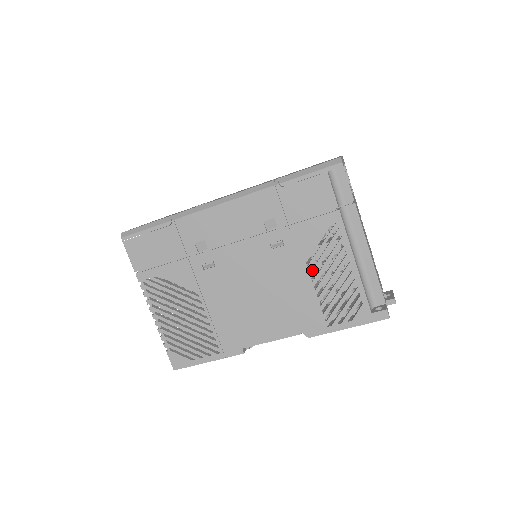
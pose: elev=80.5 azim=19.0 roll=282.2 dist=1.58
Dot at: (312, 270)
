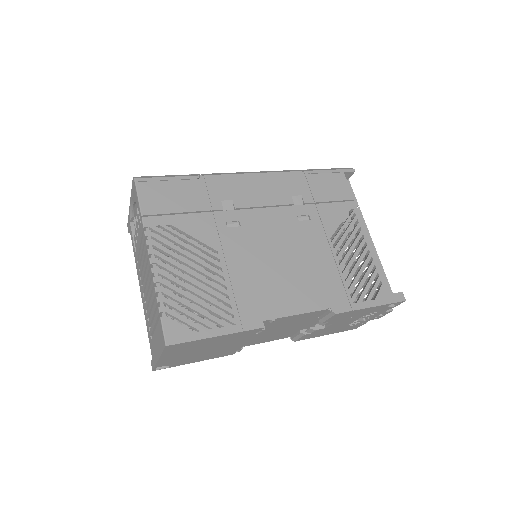
Dot at: (336, 246)
